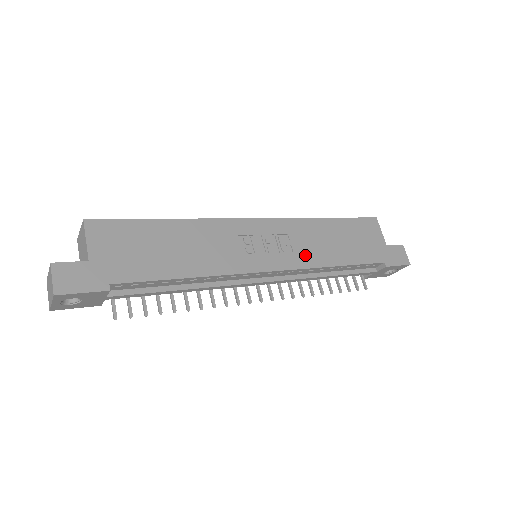
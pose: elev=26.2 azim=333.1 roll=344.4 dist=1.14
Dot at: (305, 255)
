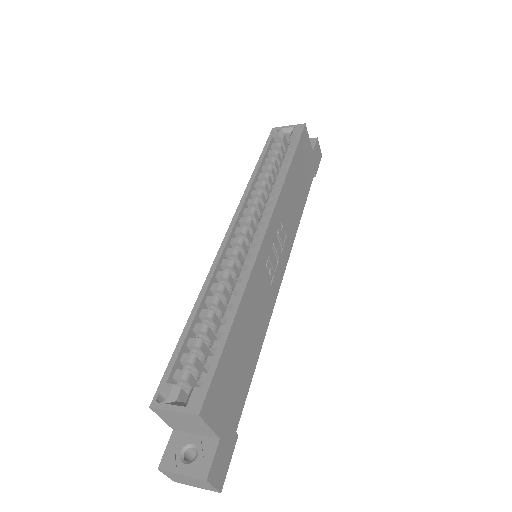
Dot at: (291, 229)
